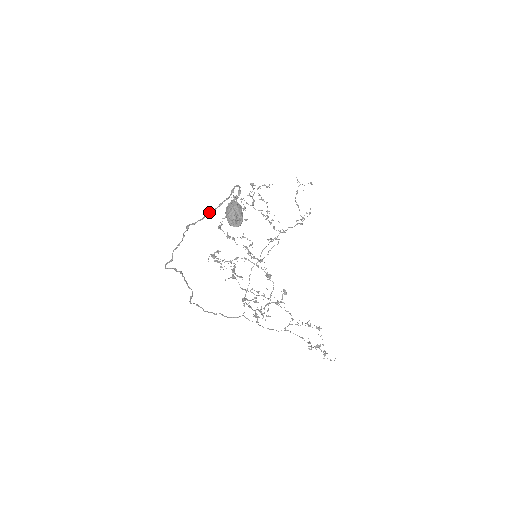
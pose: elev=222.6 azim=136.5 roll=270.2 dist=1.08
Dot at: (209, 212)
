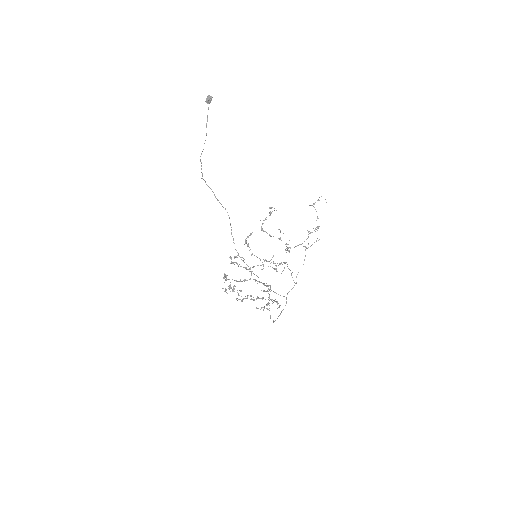
Dot at: (204, 143)
